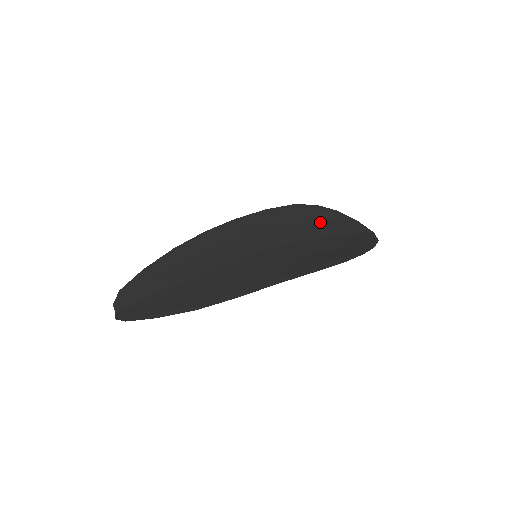
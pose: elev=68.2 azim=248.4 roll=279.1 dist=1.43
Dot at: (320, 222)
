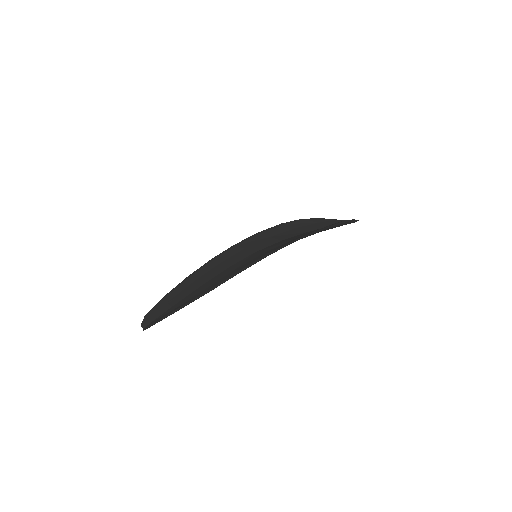
Dot at: (306, 226)
